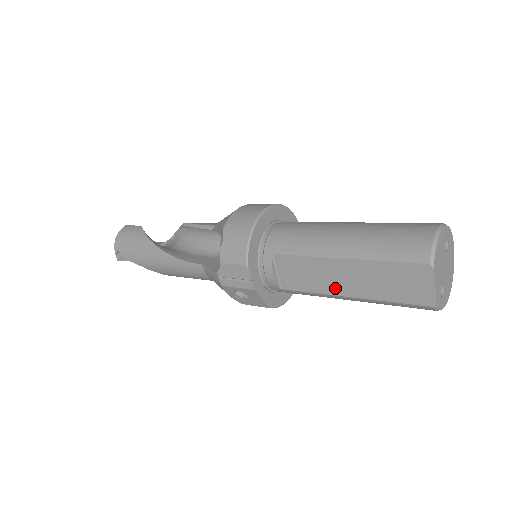
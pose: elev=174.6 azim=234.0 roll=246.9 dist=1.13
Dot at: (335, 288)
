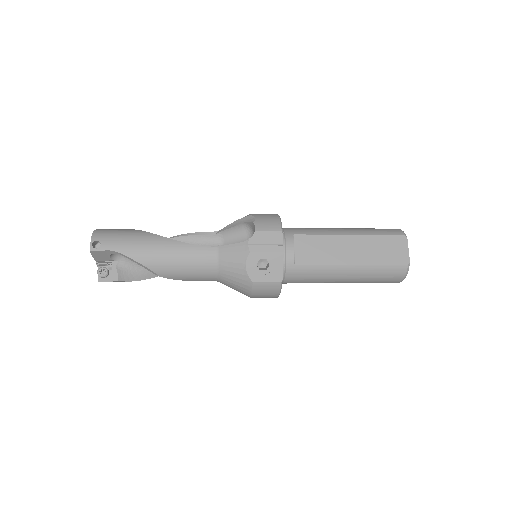
Dot at: (342, 258)
